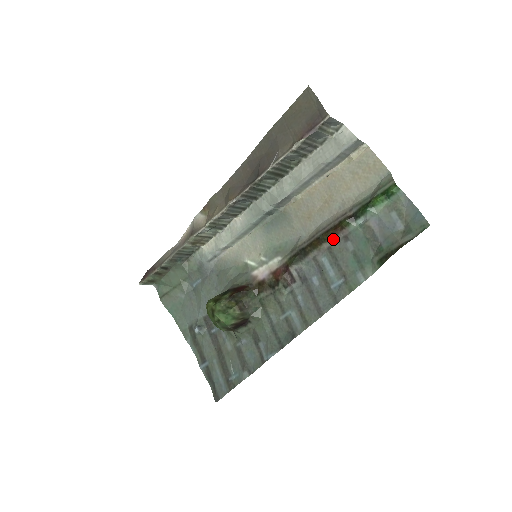
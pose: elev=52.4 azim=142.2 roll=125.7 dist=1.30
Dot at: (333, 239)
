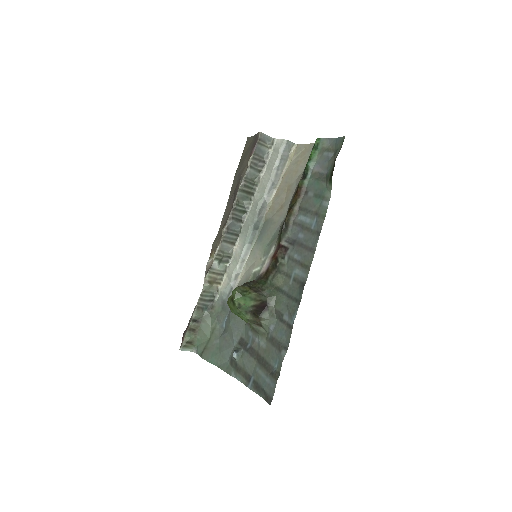
Dot at: (299, 200)
